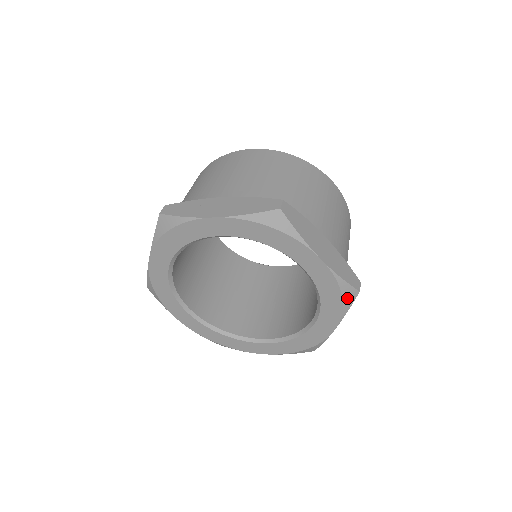
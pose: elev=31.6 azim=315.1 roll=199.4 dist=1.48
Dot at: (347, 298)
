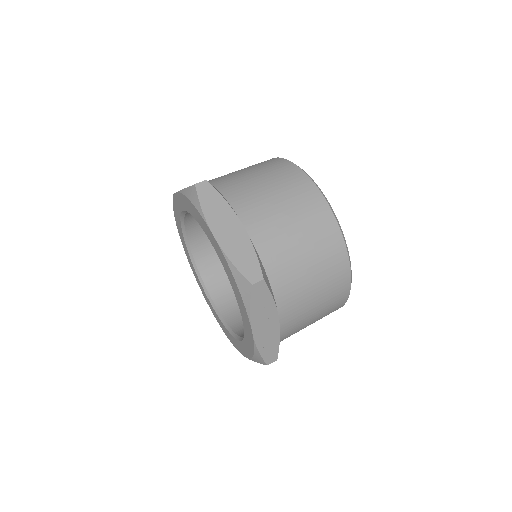
Dot at: (243, 289)
